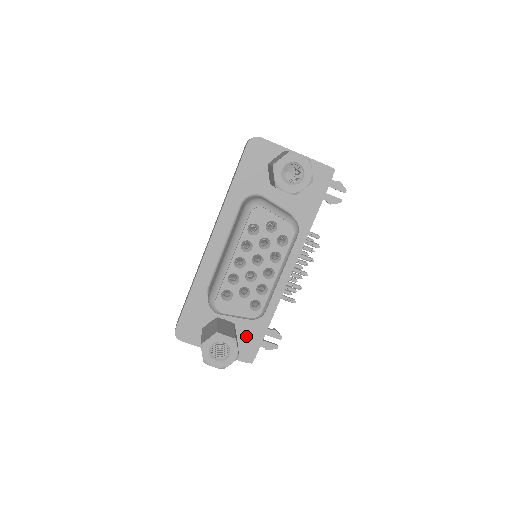
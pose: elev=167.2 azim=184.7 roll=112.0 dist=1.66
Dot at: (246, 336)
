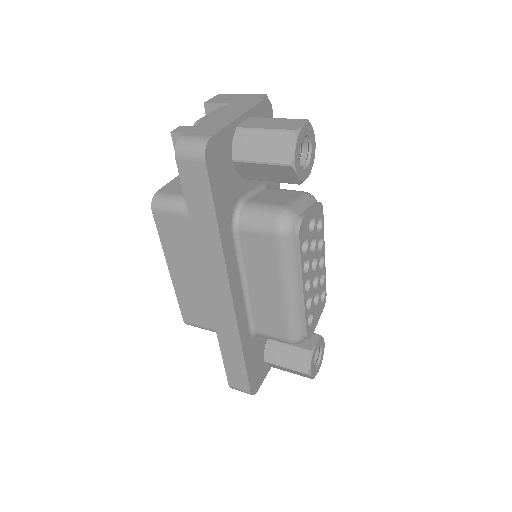
Dot at: occluded
